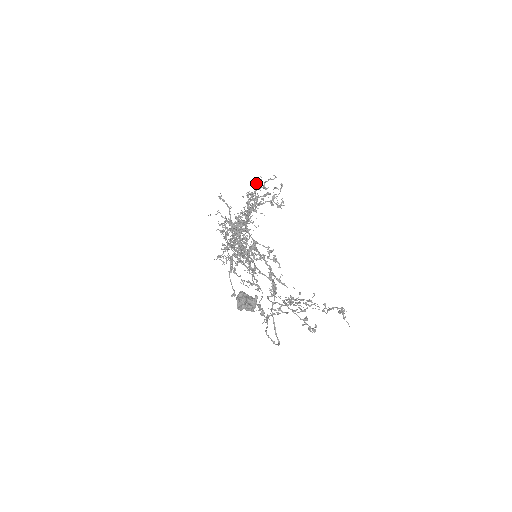
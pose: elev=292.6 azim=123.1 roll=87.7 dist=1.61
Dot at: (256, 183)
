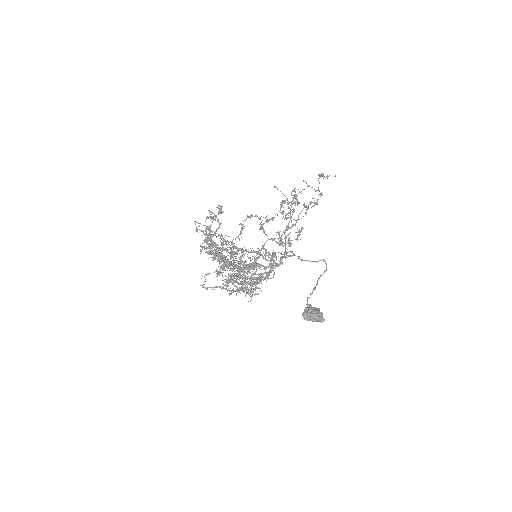
Dot at: occluded
